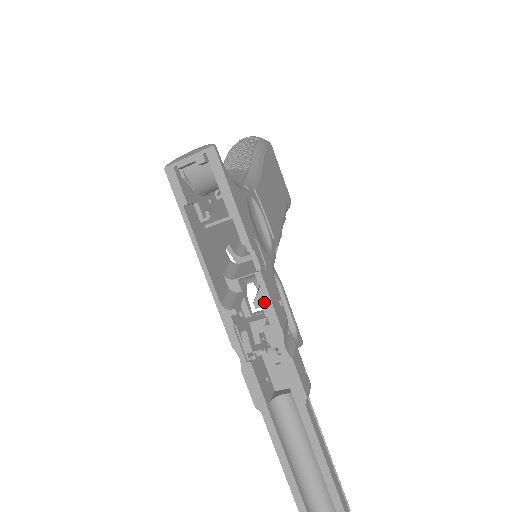
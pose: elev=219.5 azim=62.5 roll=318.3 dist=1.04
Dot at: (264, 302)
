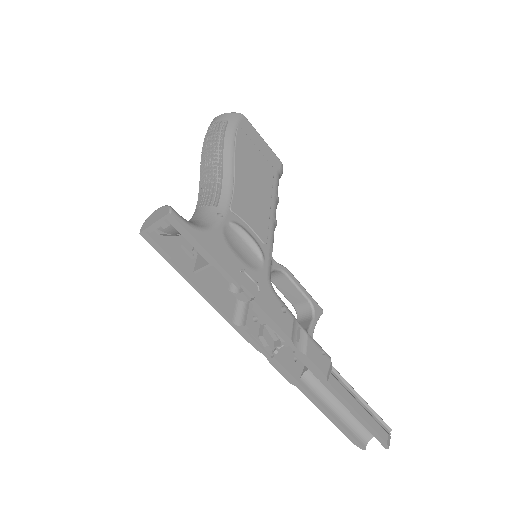
Dot at: (266, 320)
